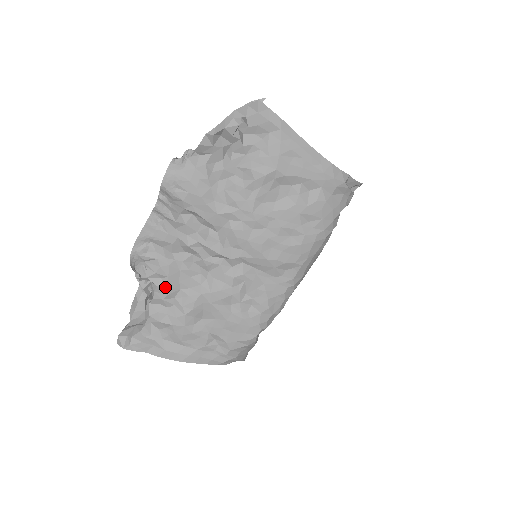
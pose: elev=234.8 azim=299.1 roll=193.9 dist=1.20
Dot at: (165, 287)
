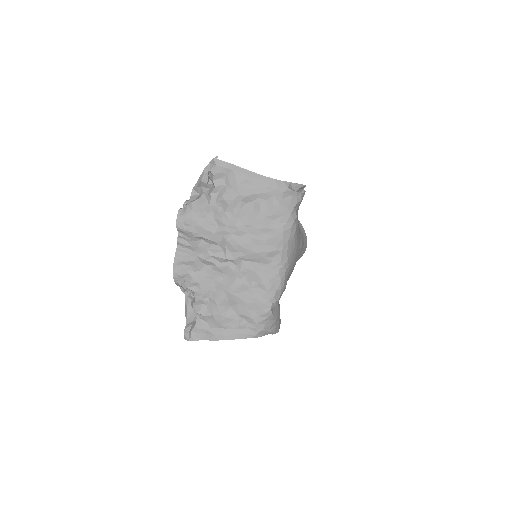
Dot at: (200, 291)
